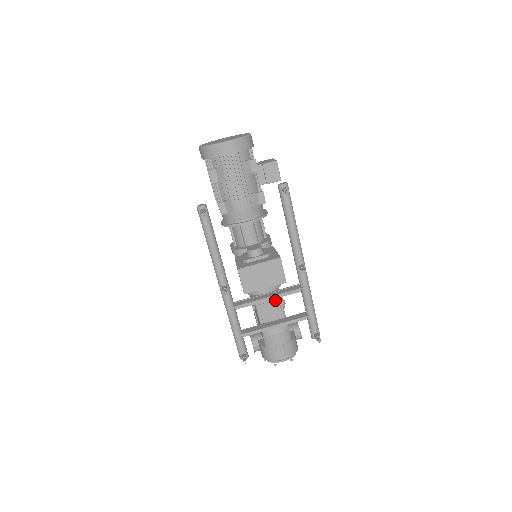
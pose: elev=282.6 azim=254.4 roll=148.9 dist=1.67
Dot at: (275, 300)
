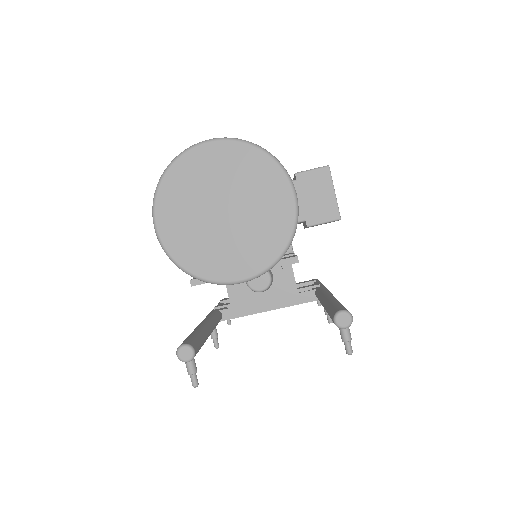
Dot at: occluded
